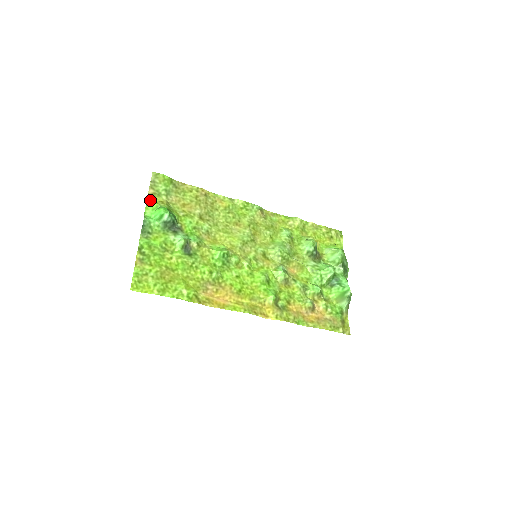
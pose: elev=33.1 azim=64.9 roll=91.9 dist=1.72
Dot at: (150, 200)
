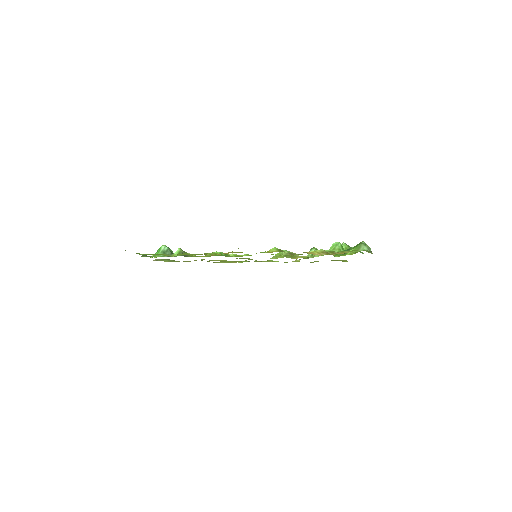
Dot at: (152, 255)
